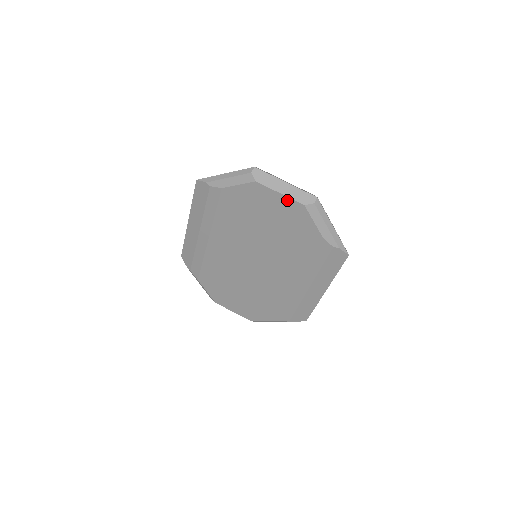
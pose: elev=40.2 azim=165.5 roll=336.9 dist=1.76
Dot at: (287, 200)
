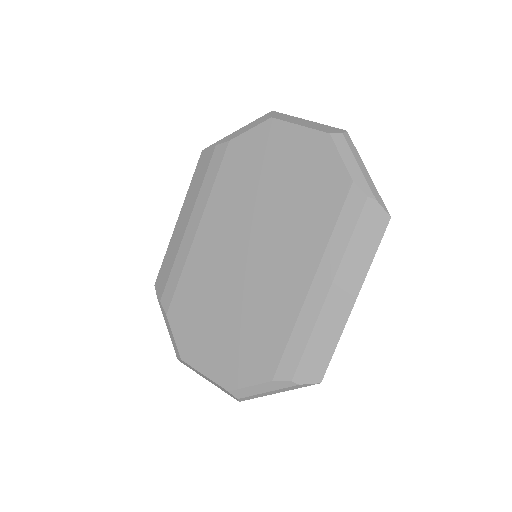
Dot at: (308, 133)
